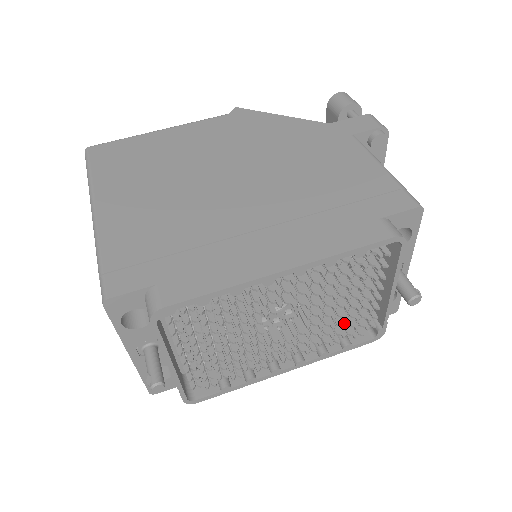
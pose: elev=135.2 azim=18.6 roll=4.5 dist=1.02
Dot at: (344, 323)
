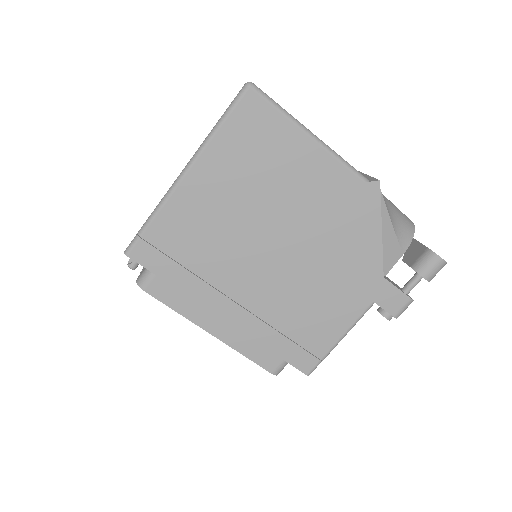
Dot at: occluded
